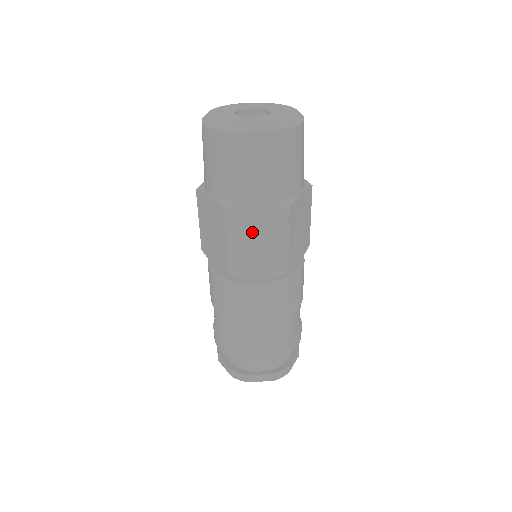
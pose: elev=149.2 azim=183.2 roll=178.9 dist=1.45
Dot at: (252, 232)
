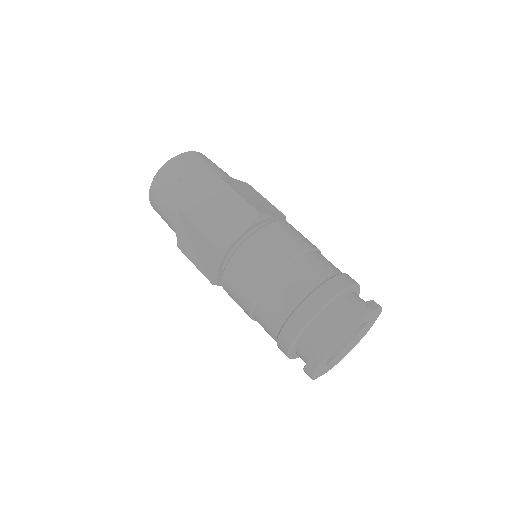
Dot at: (209, 209)
